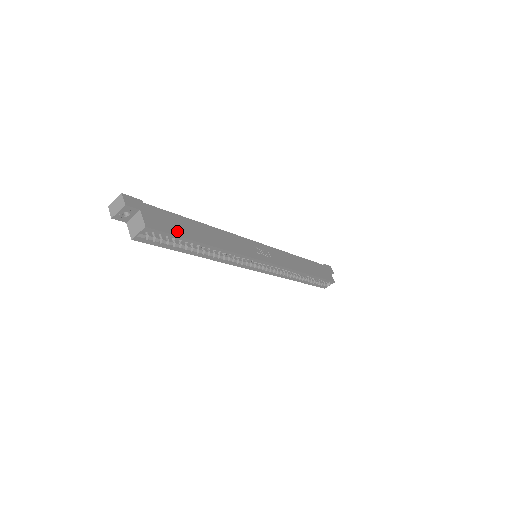
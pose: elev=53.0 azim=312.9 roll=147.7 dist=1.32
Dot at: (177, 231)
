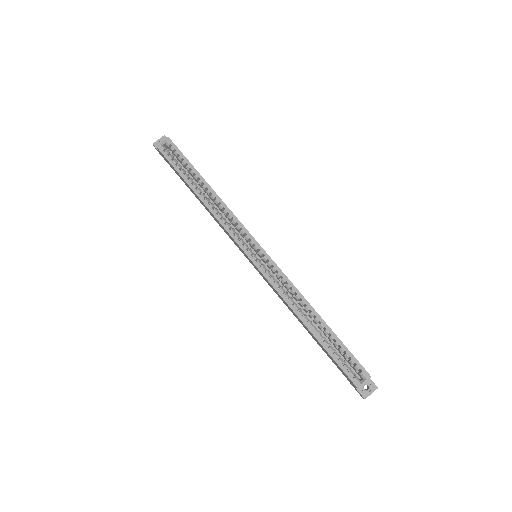
Dot at: (188, 161)
